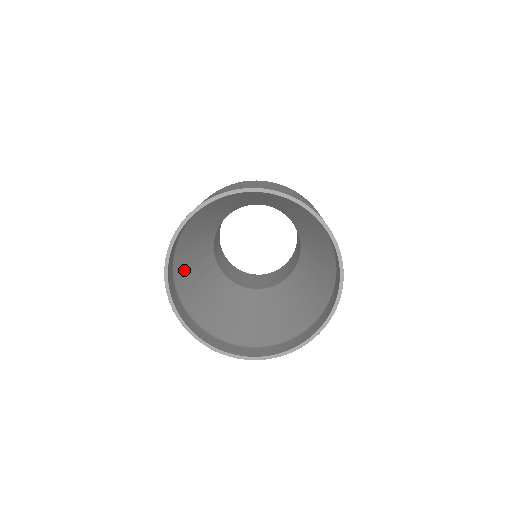
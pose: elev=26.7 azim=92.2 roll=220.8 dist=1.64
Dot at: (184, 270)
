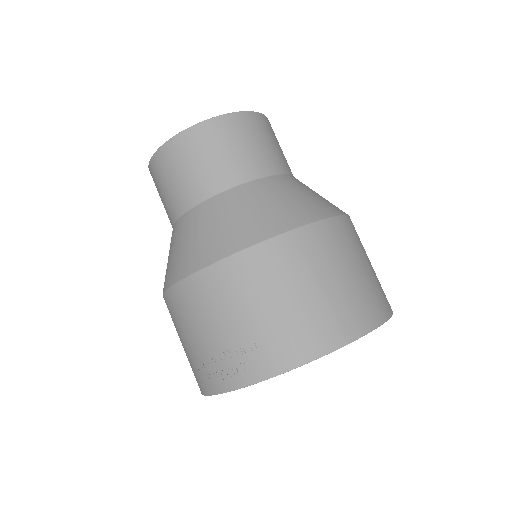
Dot at: occluded
